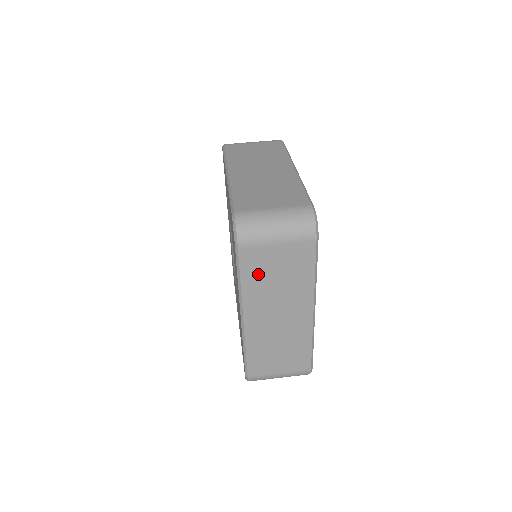
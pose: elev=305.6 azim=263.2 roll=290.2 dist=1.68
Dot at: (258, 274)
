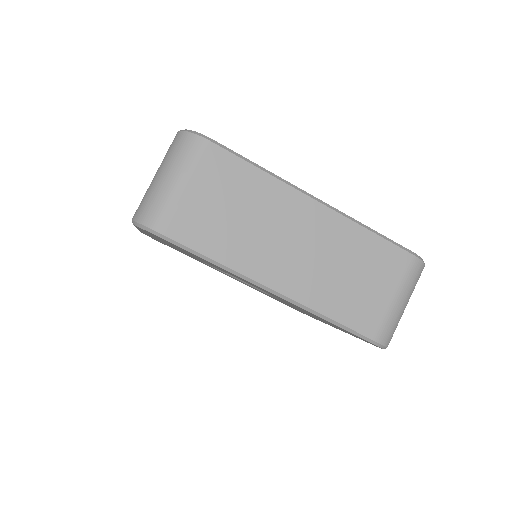
Dot at: (216, 234)
